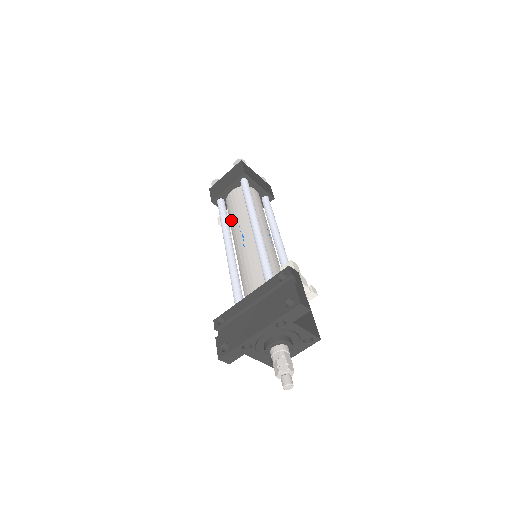
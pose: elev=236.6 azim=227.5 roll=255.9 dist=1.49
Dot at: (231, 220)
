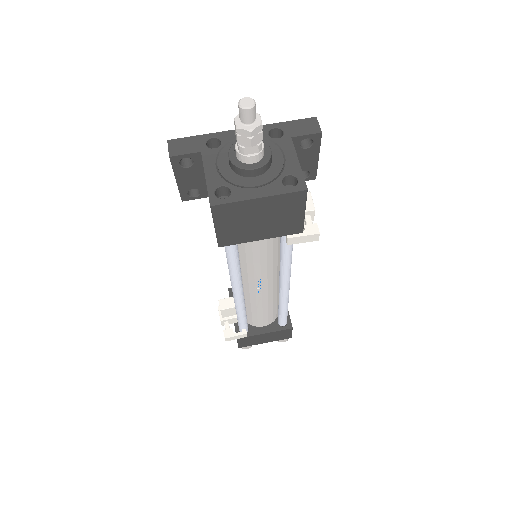
Dot at: occluded
